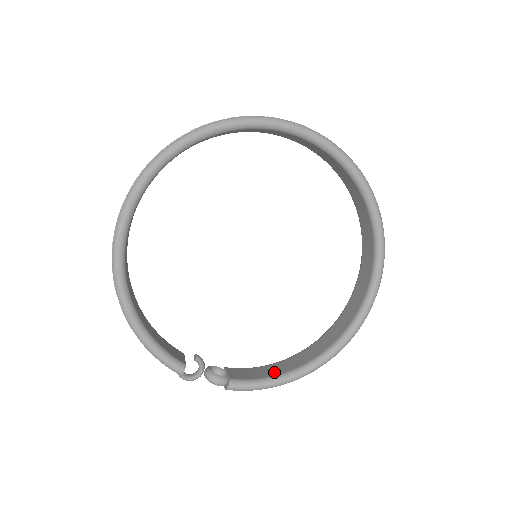
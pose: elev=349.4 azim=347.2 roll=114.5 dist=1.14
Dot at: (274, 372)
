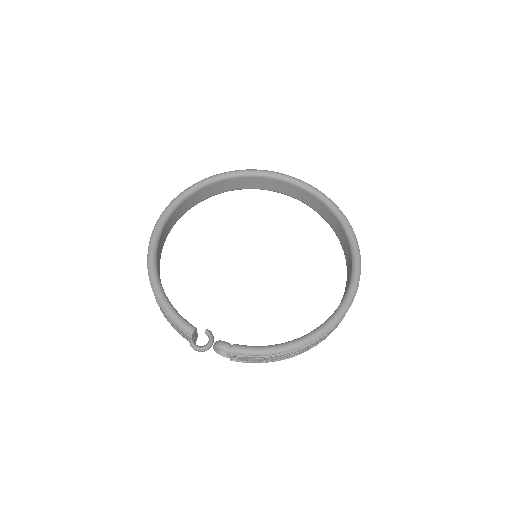
Dot at: occluded
